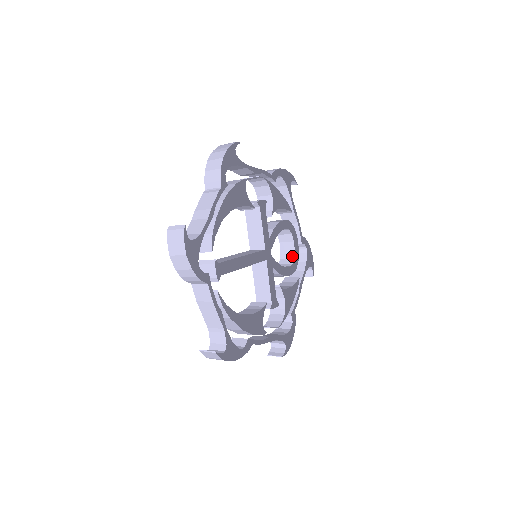
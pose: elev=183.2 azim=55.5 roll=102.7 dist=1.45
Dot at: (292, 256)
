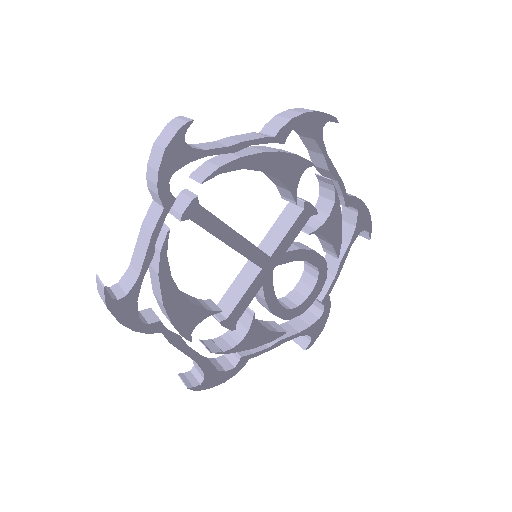
Dot at: (299, 302)
